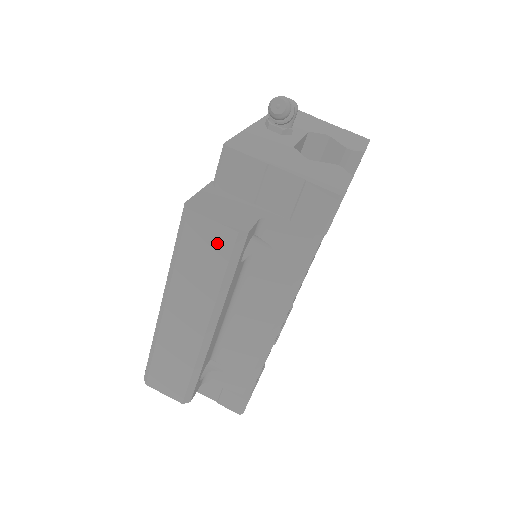
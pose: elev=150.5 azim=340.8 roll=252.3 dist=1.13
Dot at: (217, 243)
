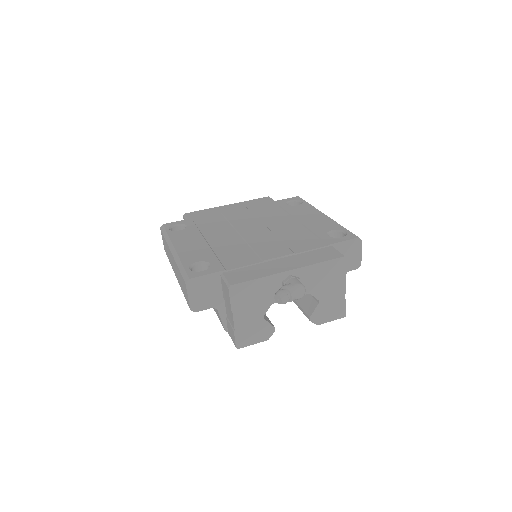
Dot at: (186, 296)
